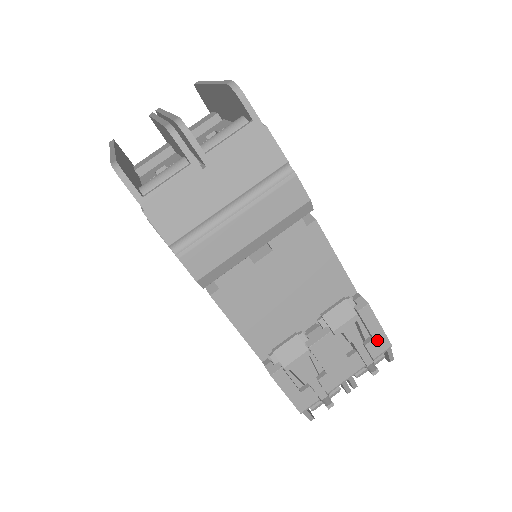
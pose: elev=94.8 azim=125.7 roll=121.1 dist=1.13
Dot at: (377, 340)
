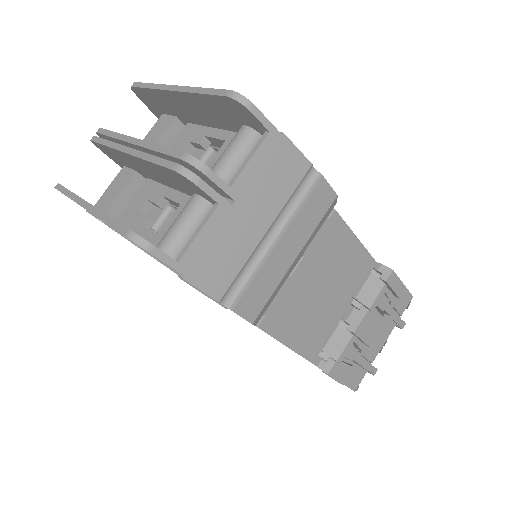
Dot at: (402, 298)
